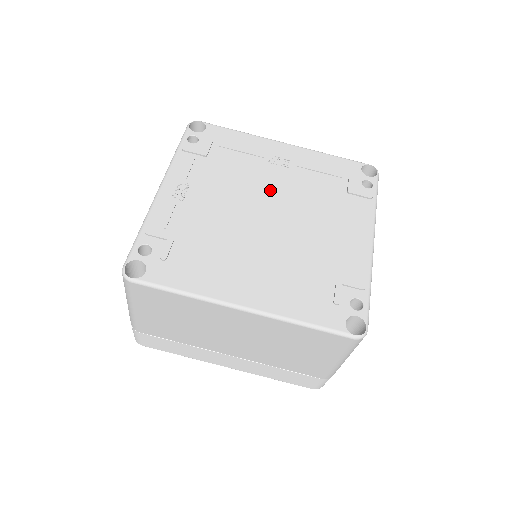
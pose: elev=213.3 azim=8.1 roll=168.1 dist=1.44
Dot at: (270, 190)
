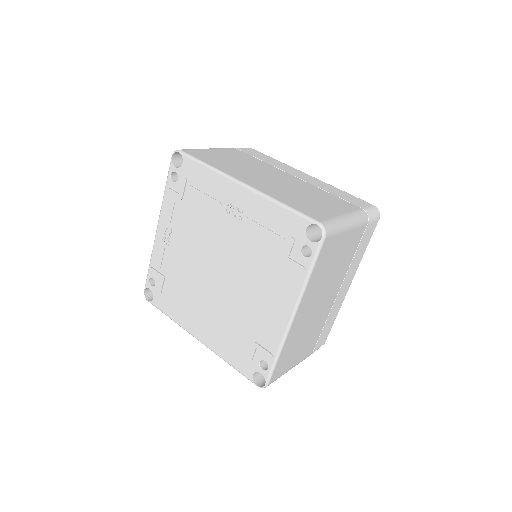
Dot at: (222, 244)
